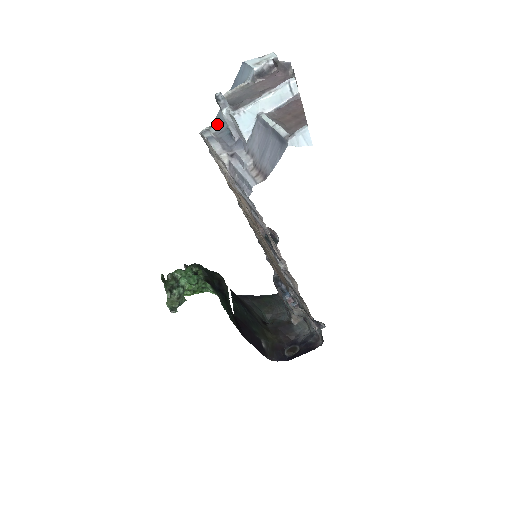
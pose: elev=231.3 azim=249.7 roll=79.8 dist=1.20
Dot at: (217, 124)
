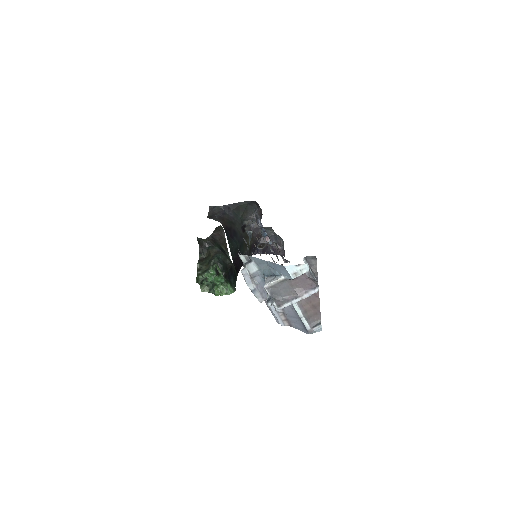
Dot at: (253, 264)
